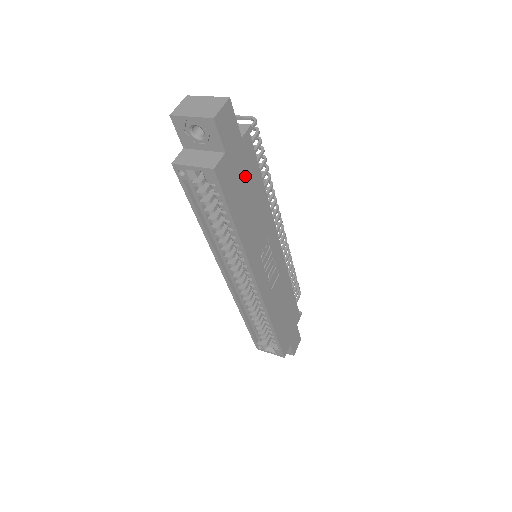
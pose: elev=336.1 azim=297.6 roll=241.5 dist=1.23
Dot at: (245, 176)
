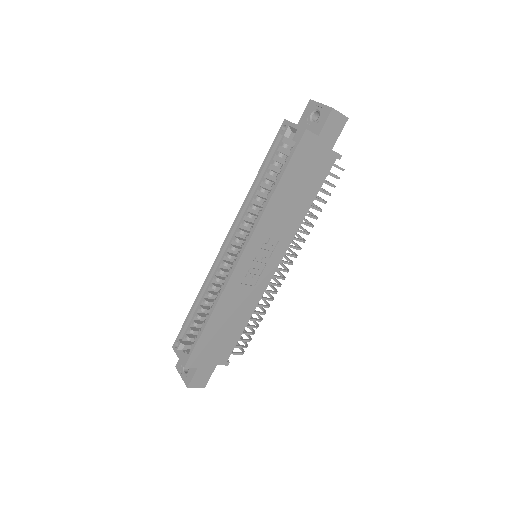
Dot at: (311, 173)
